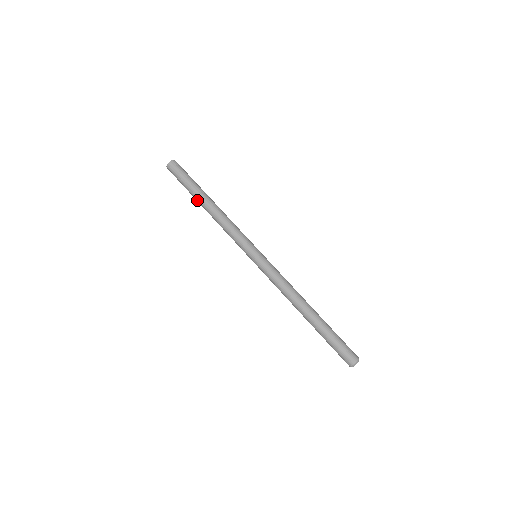
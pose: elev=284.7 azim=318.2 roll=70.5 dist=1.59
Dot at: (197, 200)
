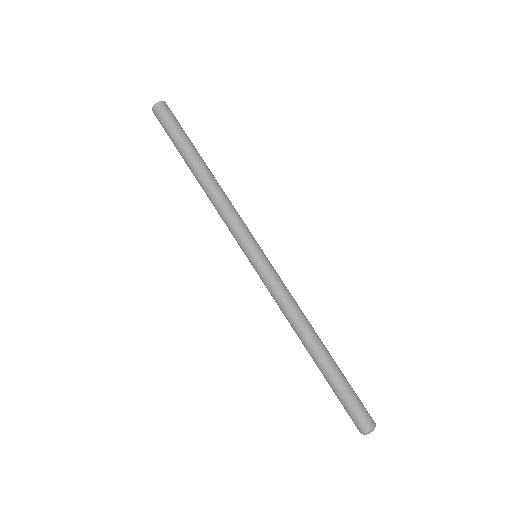
Dot at: (187, 165)
